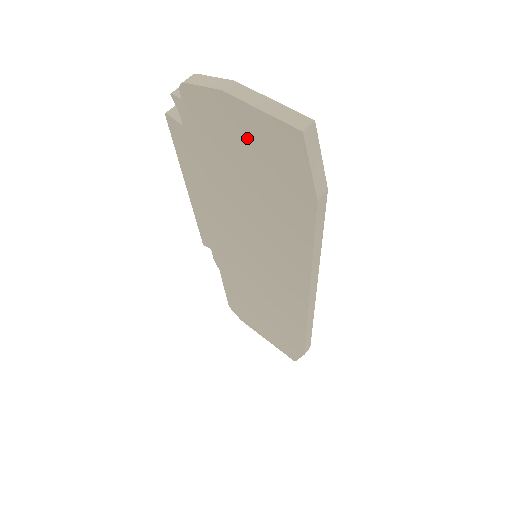
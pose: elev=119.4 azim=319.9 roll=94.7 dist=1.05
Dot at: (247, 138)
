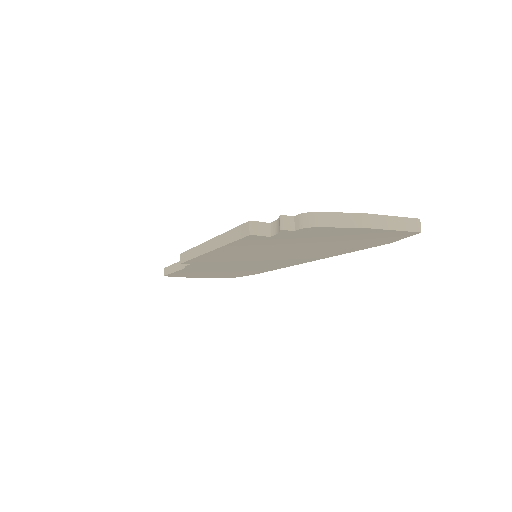
Dot at: (355, 236)
